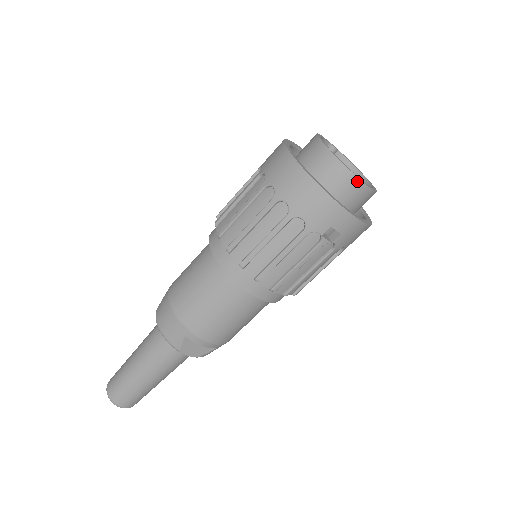
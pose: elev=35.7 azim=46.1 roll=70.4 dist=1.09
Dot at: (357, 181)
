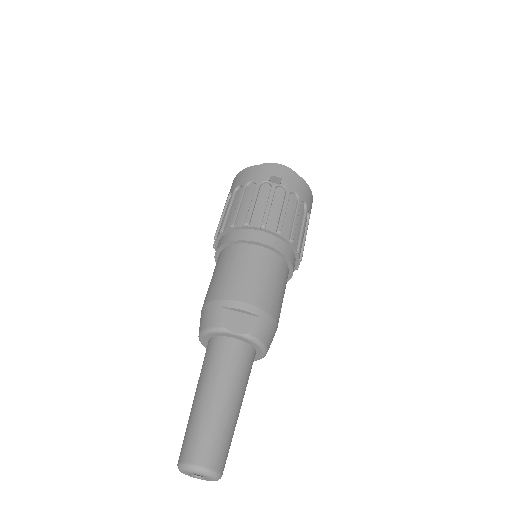
Dot at: (274, 164)
